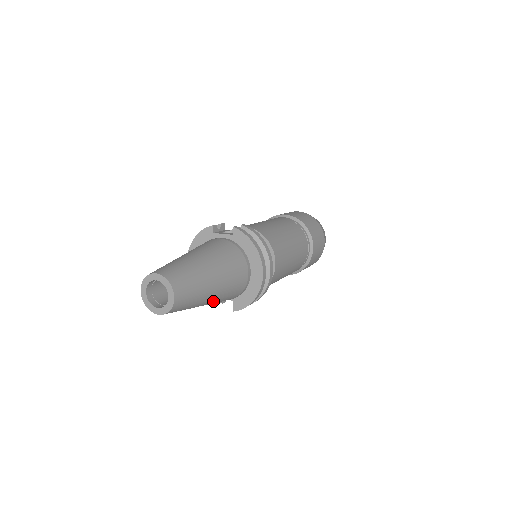
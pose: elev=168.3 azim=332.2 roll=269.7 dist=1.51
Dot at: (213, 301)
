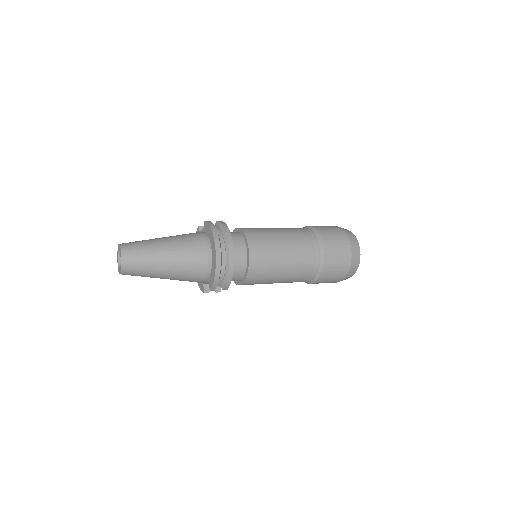
Dot at: (173, 272)
